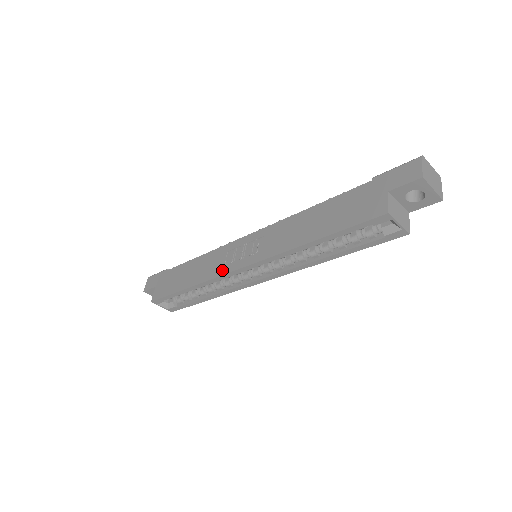
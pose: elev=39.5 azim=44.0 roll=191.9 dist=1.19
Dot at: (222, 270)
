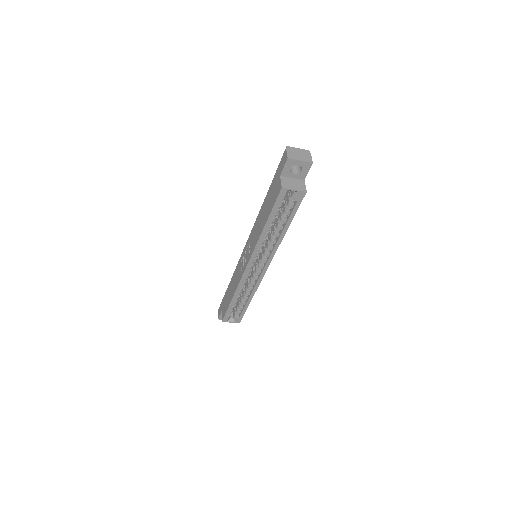
Dot at: (241, 275)
